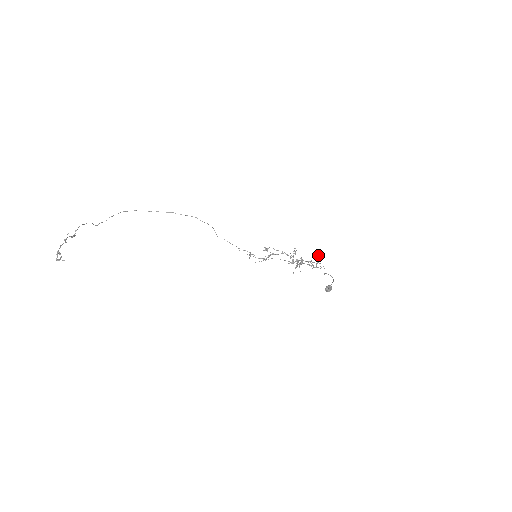
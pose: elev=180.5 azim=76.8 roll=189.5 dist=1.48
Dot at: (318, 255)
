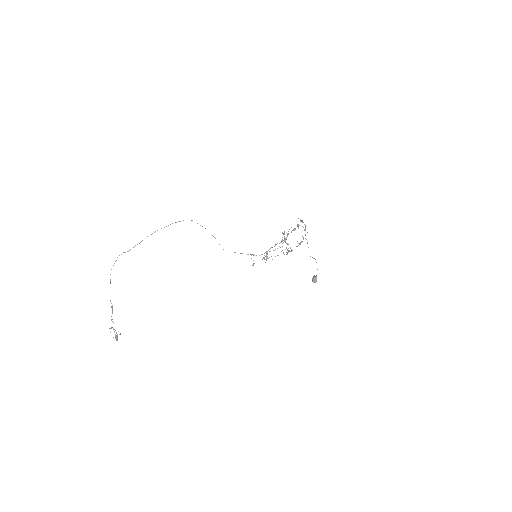
Dot at: occluded
